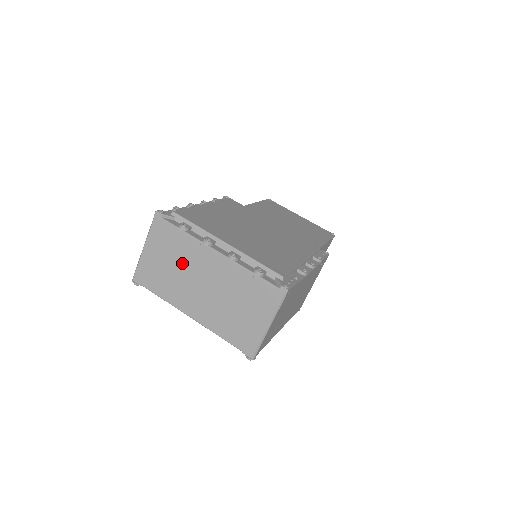
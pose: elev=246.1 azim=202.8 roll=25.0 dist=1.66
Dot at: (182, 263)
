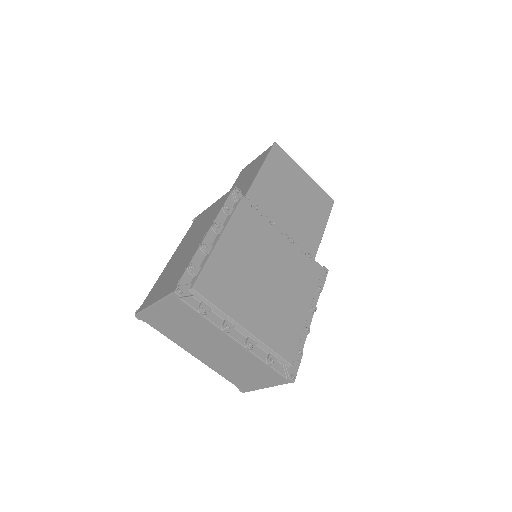
Dot at: (195, 331)
